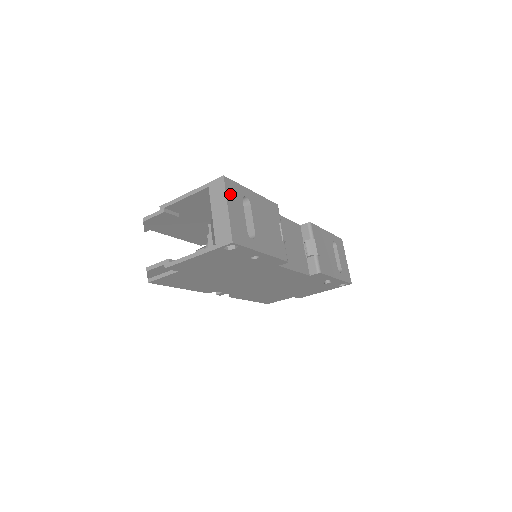
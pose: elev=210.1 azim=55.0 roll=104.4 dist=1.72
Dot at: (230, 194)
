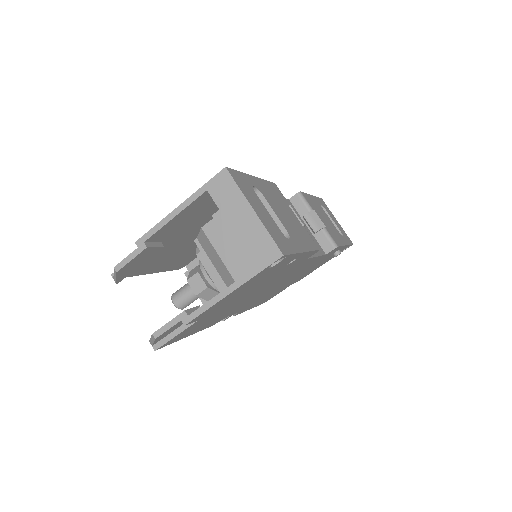
Dot at: (244, 190)
